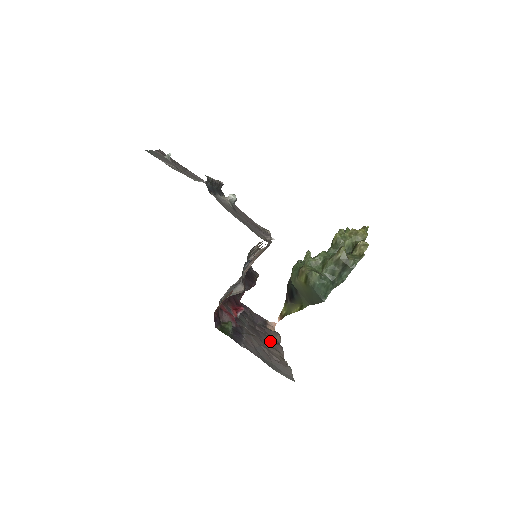
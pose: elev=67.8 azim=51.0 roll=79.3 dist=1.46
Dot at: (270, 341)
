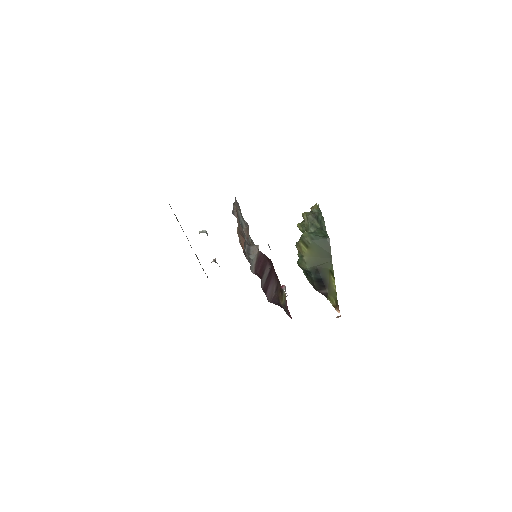
Dot at: occluded
